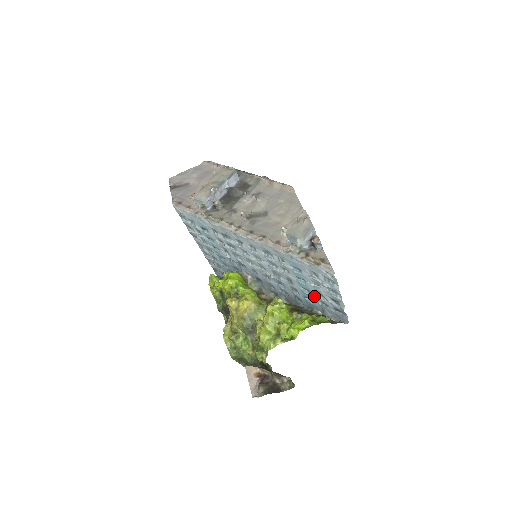
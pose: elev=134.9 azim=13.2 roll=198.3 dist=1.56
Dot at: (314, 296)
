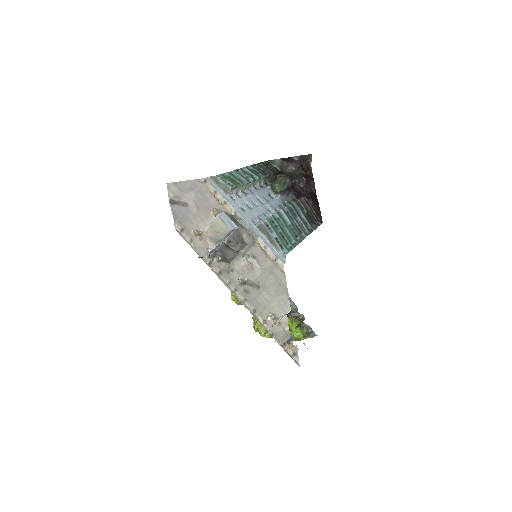
Dot at: occluded
